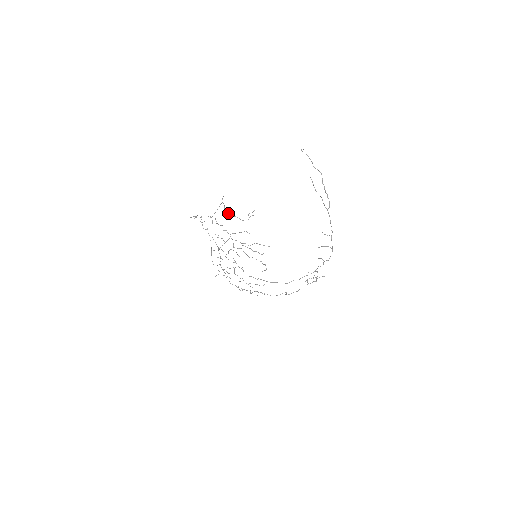
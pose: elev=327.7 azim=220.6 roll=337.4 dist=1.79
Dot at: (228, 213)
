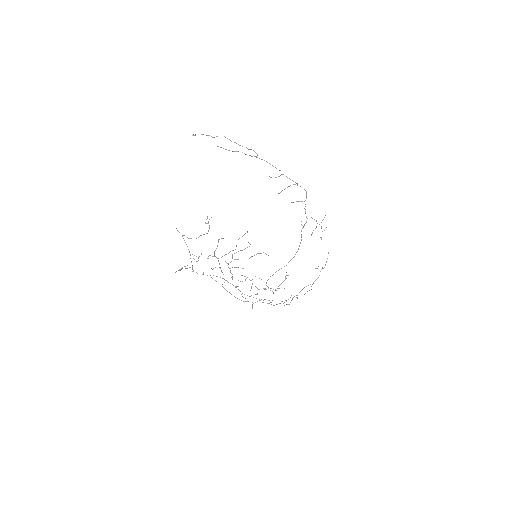
Dot at: occluded
